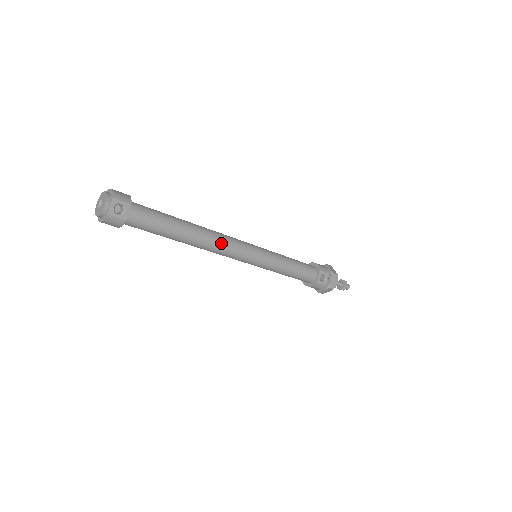
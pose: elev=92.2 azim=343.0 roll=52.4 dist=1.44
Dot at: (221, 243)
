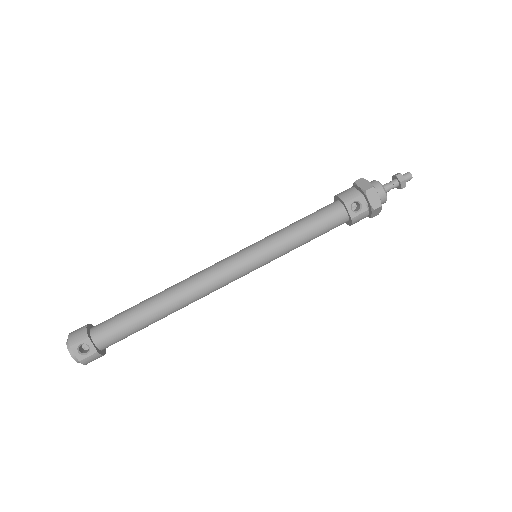
Dot at: (201, 286)
